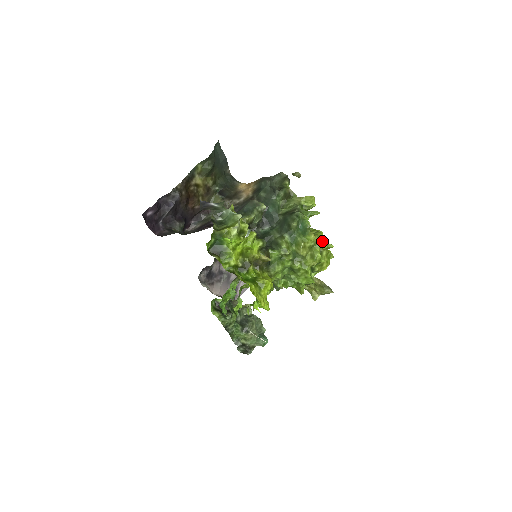
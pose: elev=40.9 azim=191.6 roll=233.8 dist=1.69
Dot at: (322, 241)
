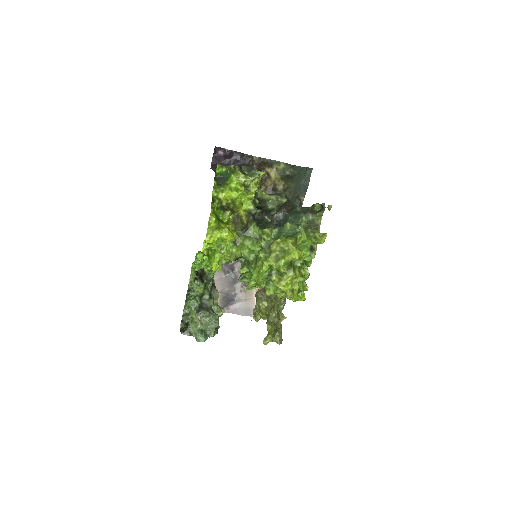
Dot at: (295, 254)
